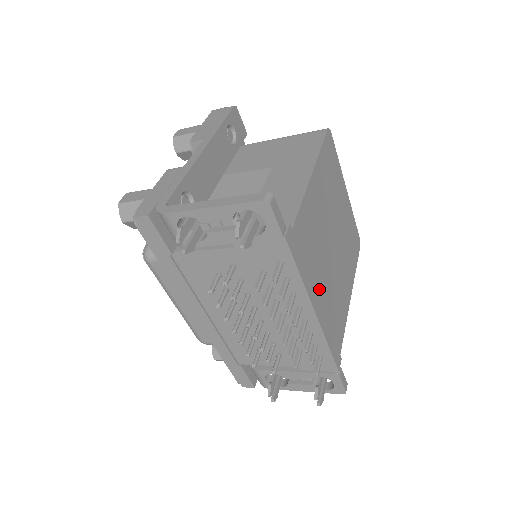
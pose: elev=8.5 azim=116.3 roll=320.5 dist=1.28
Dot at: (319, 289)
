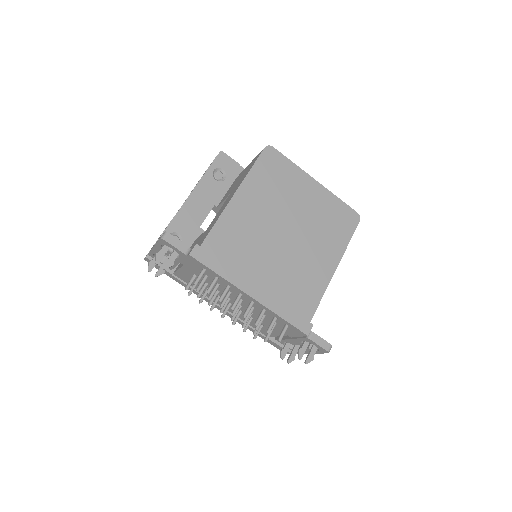
Dot at: (256, 277)
